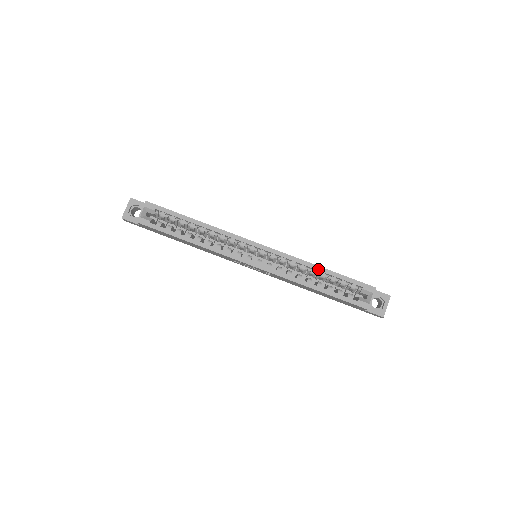
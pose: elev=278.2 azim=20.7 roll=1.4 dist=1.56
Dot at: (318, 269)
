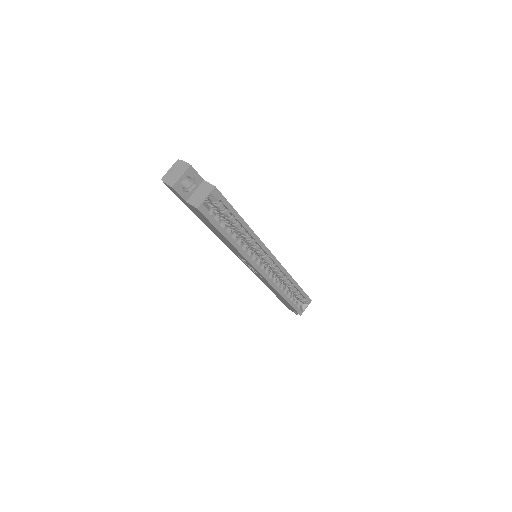
Dot at: (294, 283)
